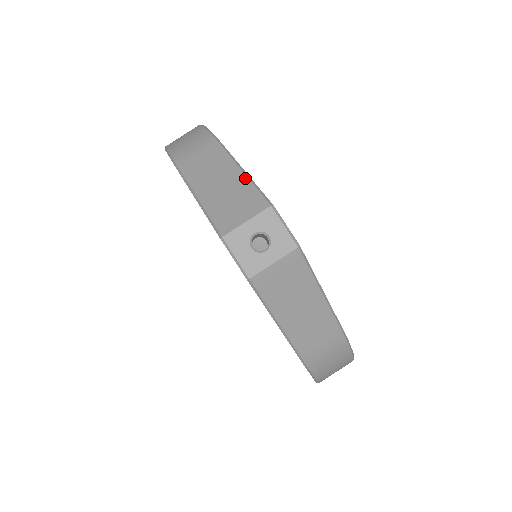
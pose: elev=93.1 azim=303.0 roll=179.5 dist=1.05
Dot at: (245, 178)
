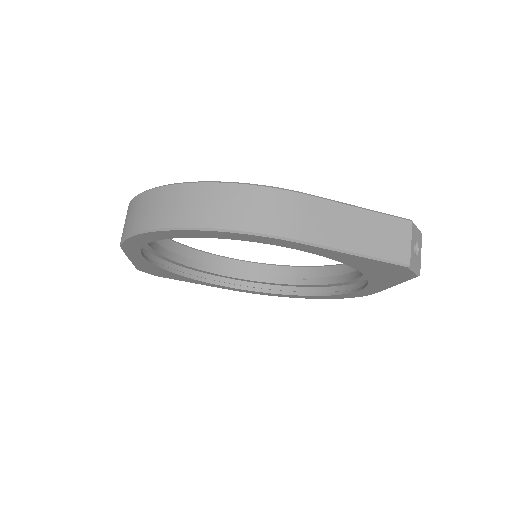
Dot at: (373, 213)
